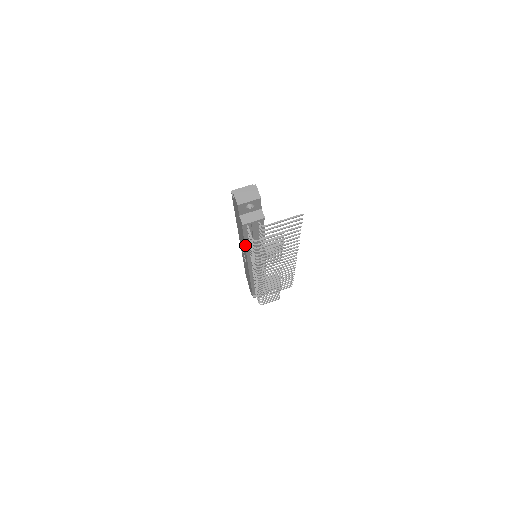
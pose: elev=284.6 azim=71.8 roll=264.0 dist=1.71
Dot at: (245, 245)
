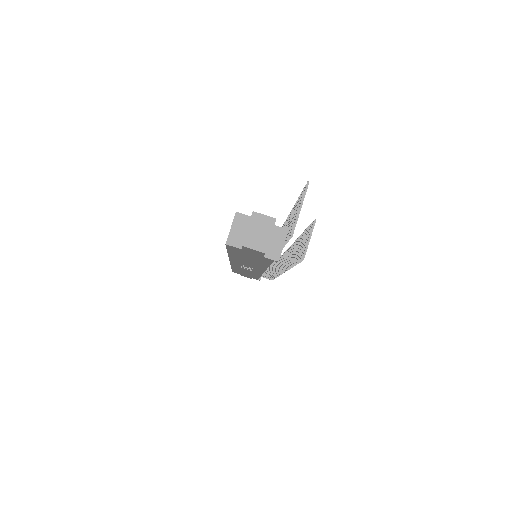
Dot at: occluded
